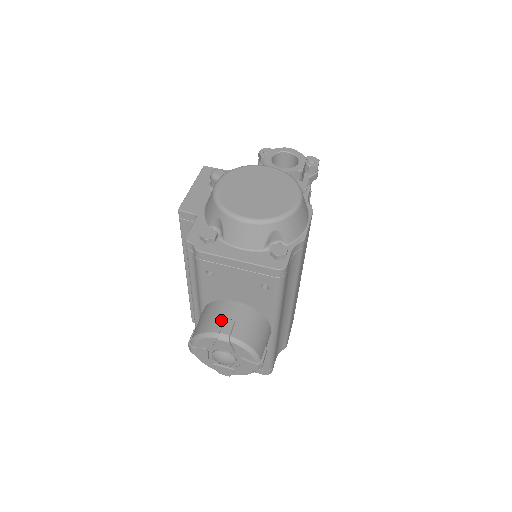
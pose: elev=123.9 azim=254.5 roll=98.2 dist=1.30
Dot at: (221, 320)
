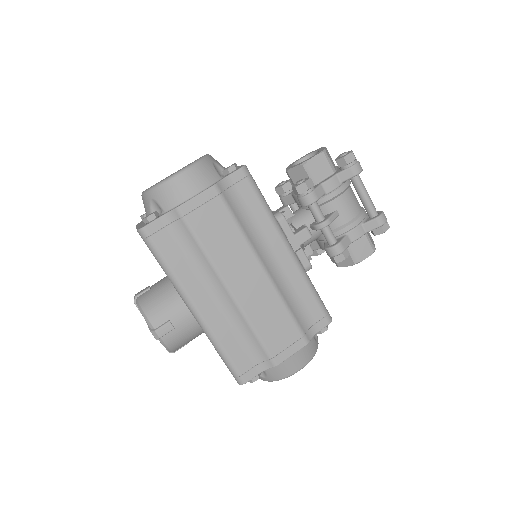
Dot at: occluded
